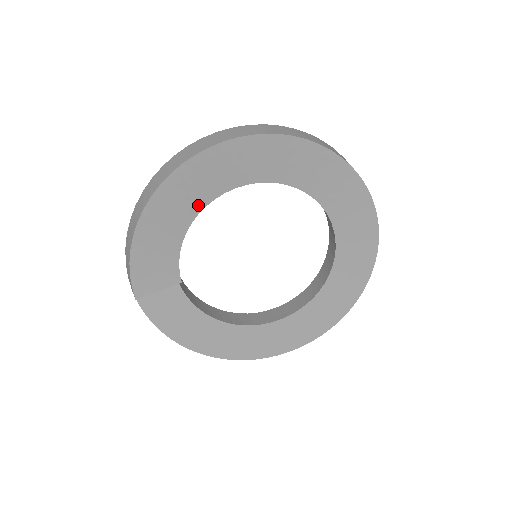
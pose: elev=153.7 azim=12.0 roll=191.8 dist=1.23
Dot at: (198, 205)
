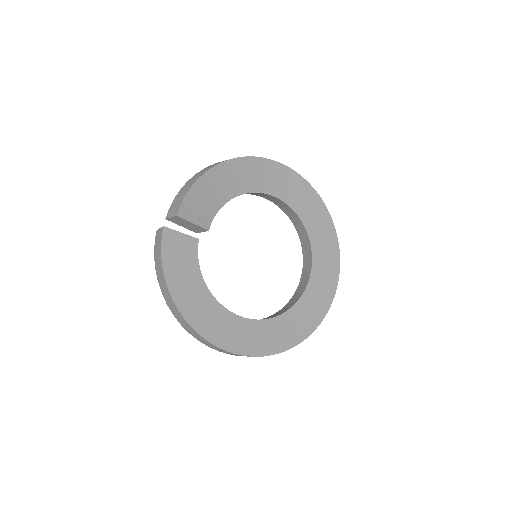
Dot at: (247, 188)
